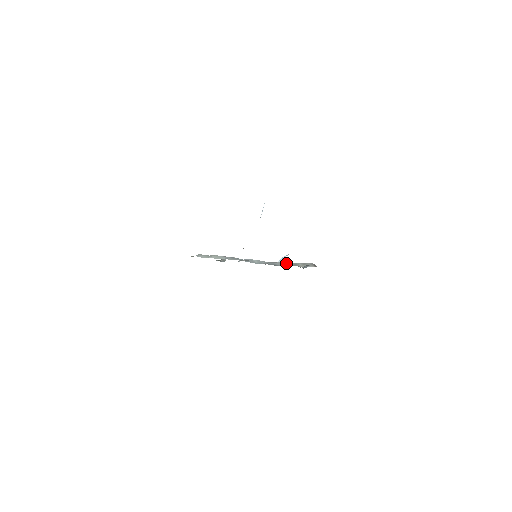
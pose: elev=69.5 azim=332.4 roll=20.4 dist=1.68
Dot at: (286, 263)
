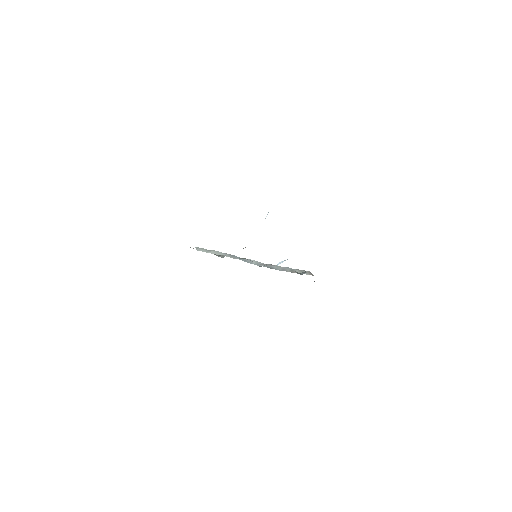
Dot at: (284, 268)
